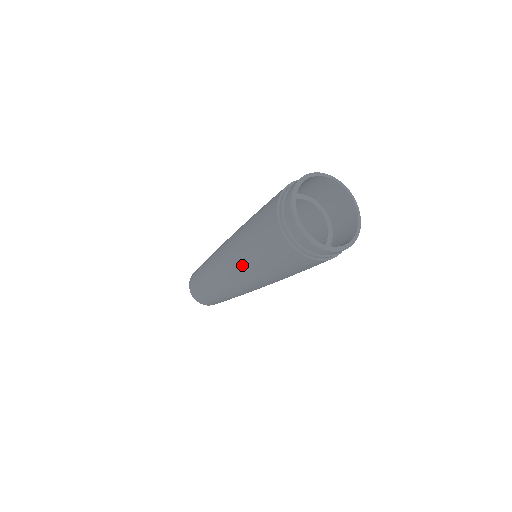
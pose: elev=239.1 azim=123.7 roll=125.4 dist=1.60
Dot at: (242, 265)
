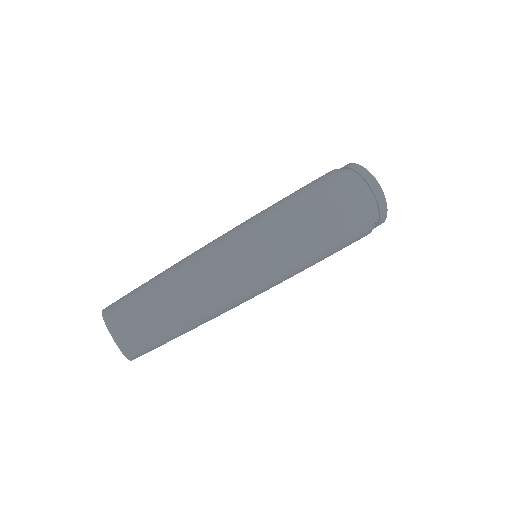
Dot at: (275, 221)
